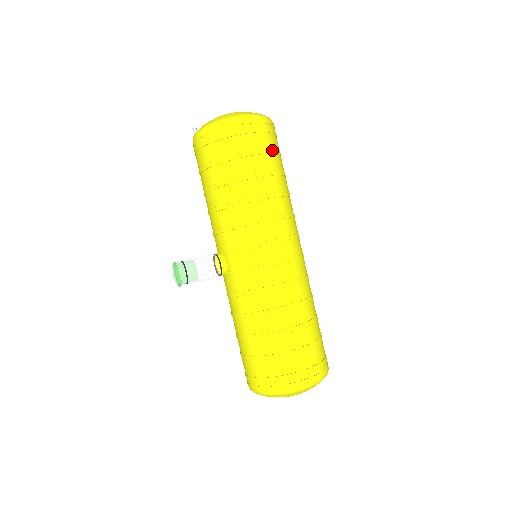
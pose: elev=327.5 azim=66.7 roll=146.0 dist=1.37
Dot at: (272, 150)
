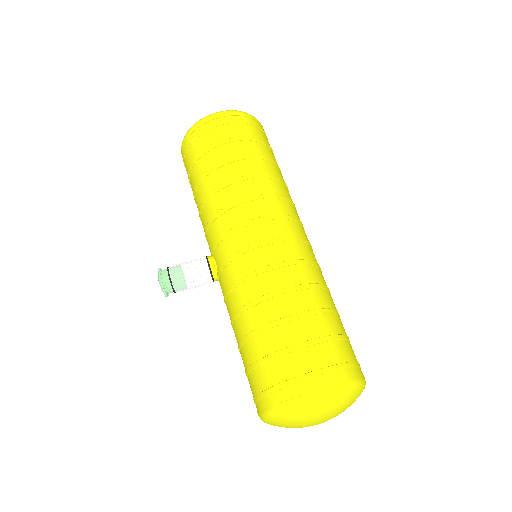
Dot at: (253, 138)
